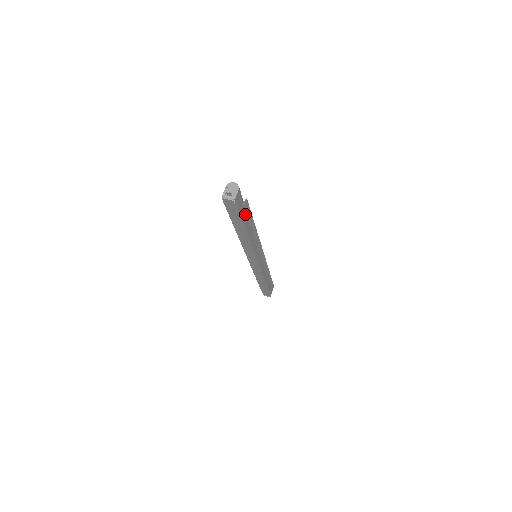
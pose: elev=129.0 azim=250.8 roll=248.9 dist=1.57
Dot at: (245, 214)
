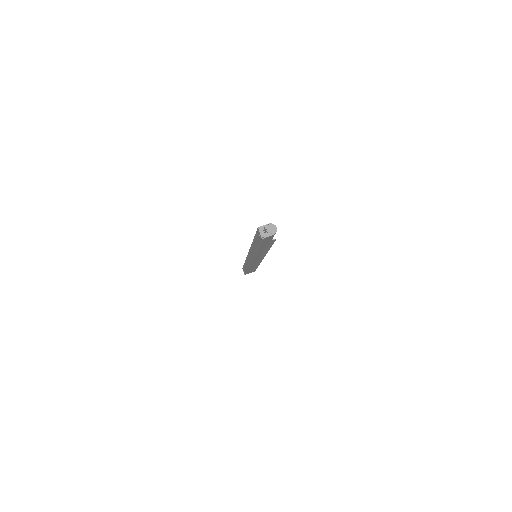
Dot at: (266, 243)
